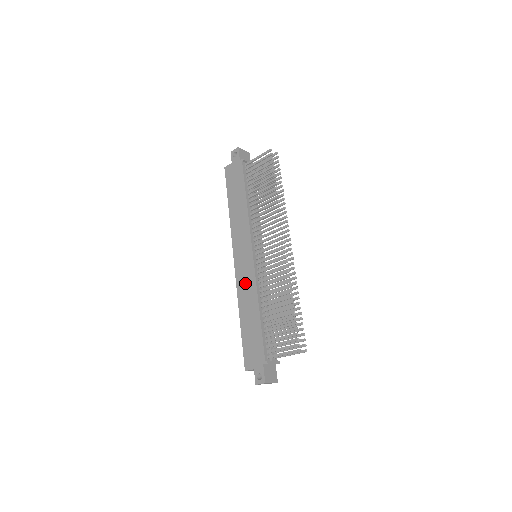
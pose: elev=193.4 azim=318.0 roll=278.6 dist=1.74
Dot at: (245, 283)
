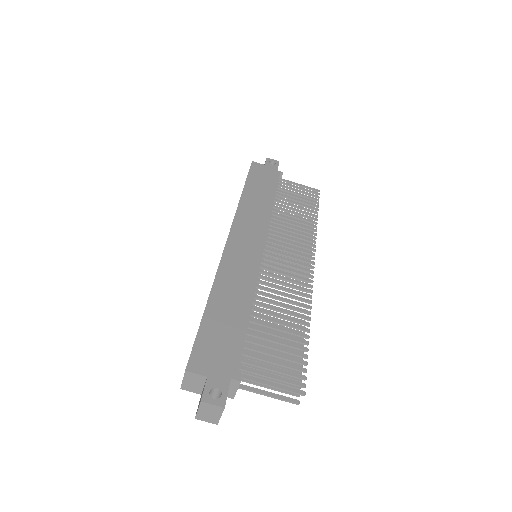
Dot at: (238, 268)
